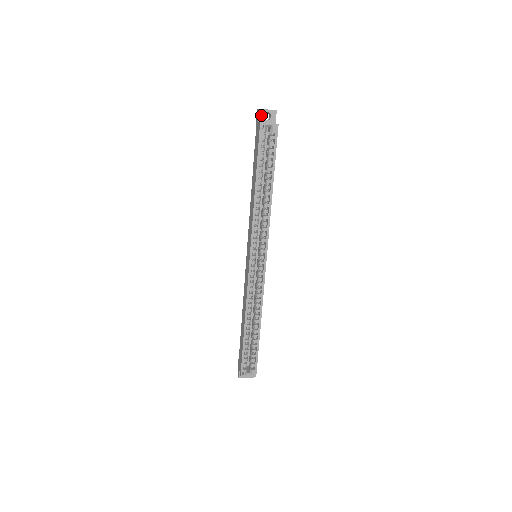
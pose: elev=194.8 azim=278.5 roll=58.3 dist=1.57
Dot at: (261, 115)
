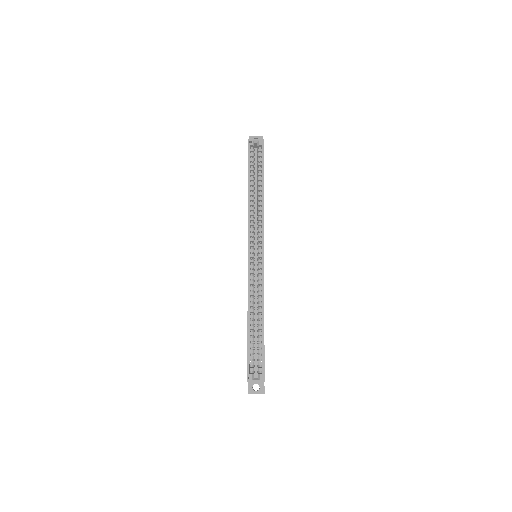
Dot at: occluded
